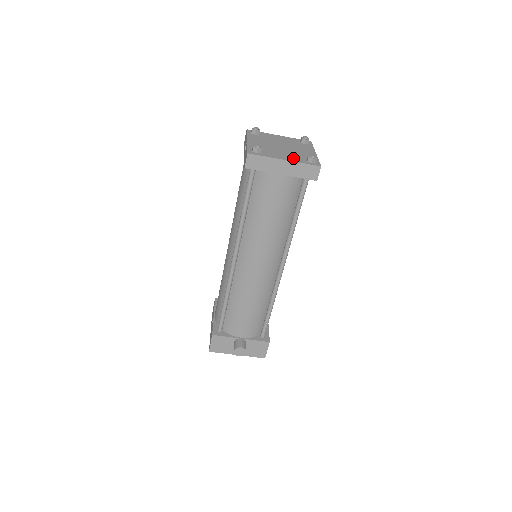
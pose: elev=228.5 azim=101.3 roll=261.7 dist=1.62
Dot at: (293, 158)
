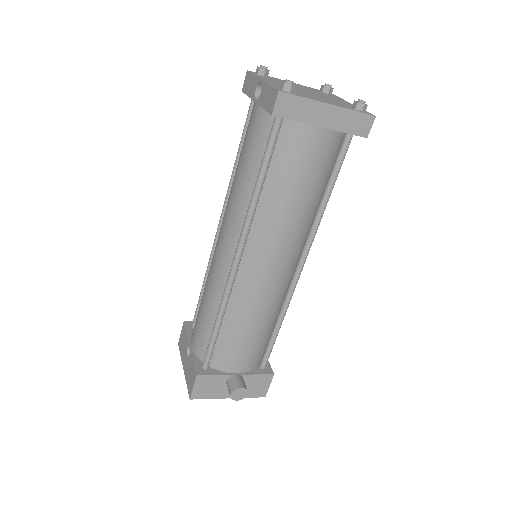
Dot at: (336, 103)
